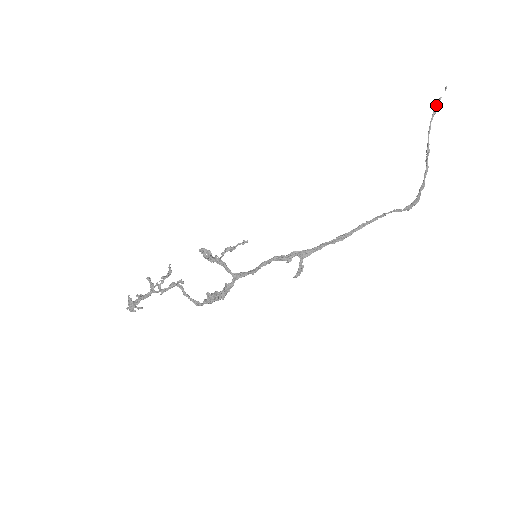
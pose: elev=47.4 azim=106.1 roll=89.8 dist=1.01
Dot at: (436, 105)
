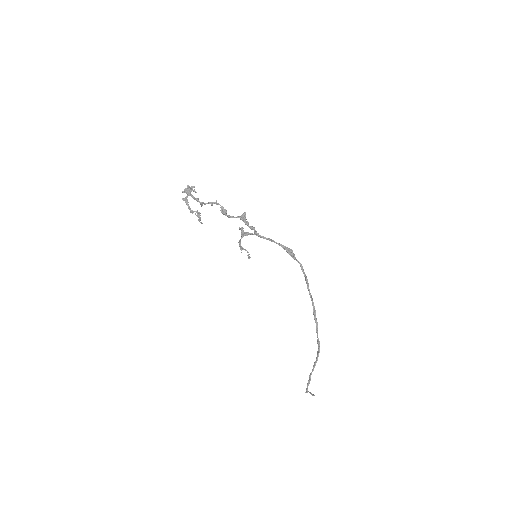
Dot at: (311, 394)
